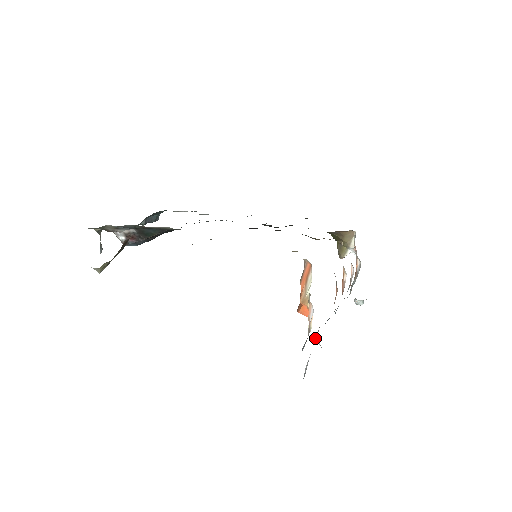
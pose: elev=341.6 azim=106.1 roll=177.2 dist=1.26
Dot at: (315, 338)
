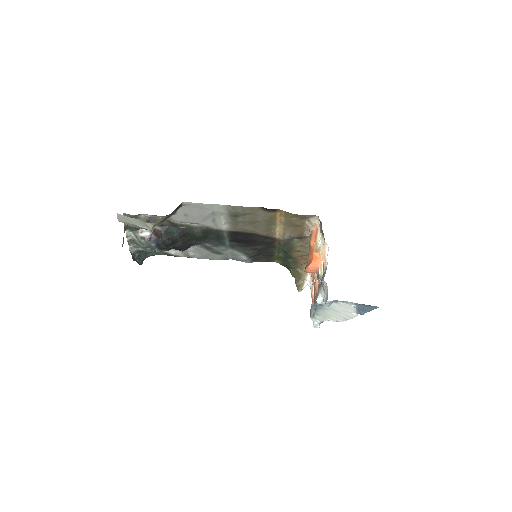
Dot at: (316, 298)
